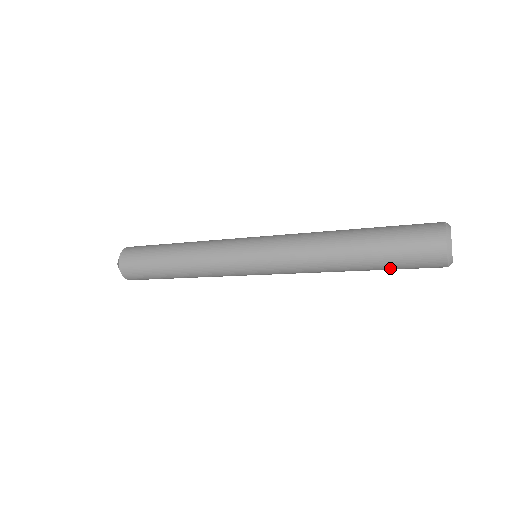
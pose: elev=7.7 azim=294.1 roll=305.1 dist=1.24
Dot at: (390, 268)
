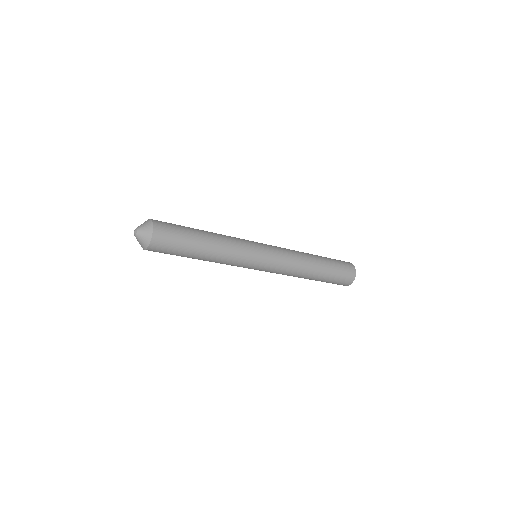
Dot at: (331, 278)
